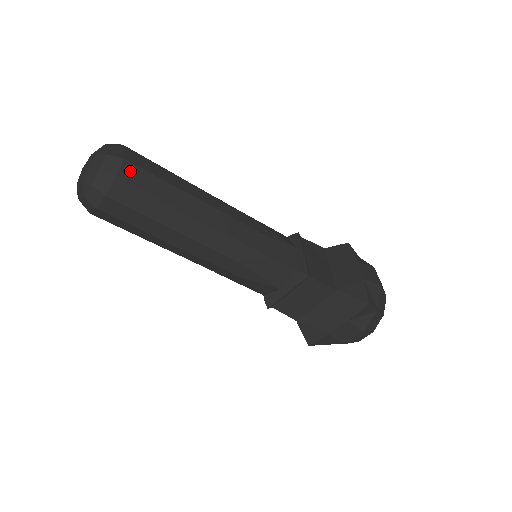
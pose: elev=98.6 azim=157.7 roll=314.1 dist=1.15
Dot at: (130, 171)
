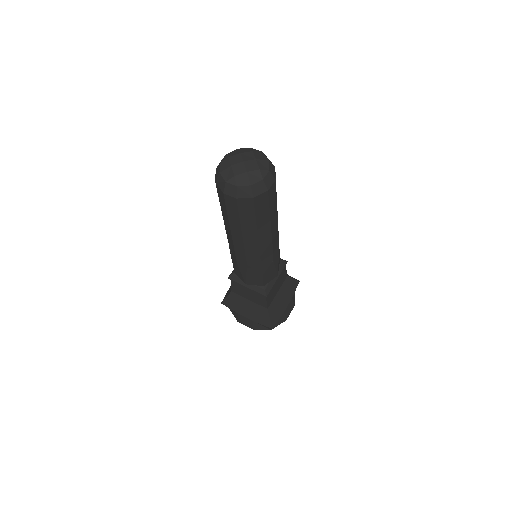
Dot at: (262, 199)
